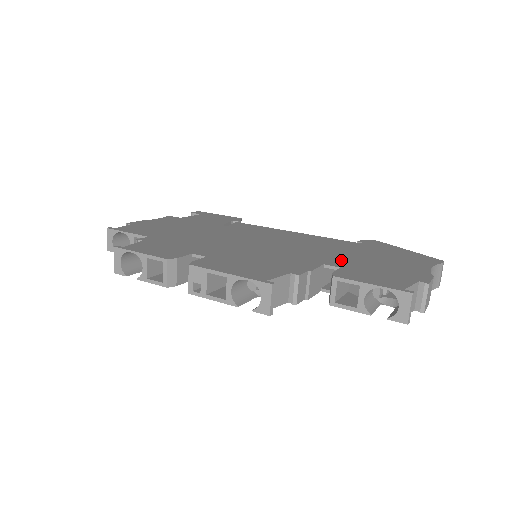
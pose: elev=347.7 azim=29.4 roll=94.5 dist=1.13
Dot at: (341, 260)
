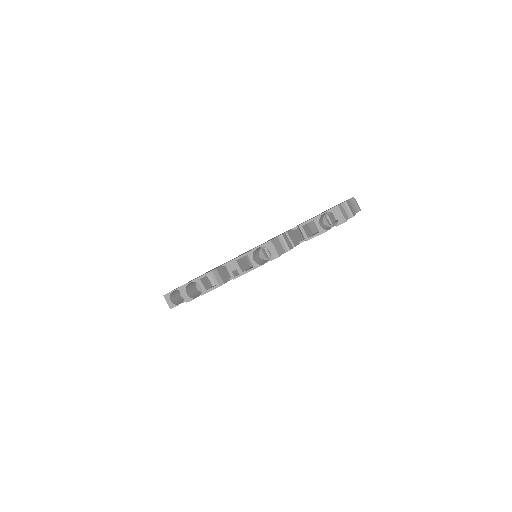
Dot at: occluded
